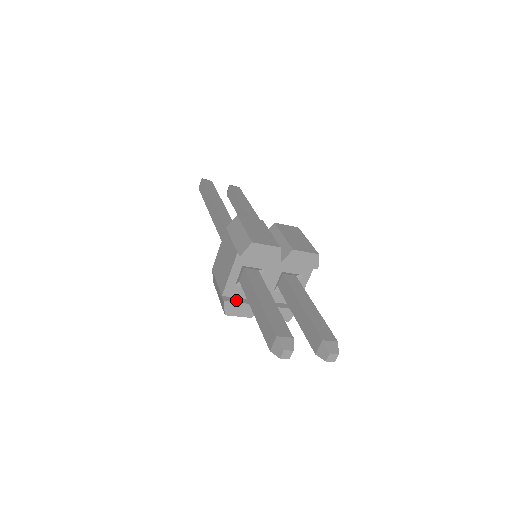
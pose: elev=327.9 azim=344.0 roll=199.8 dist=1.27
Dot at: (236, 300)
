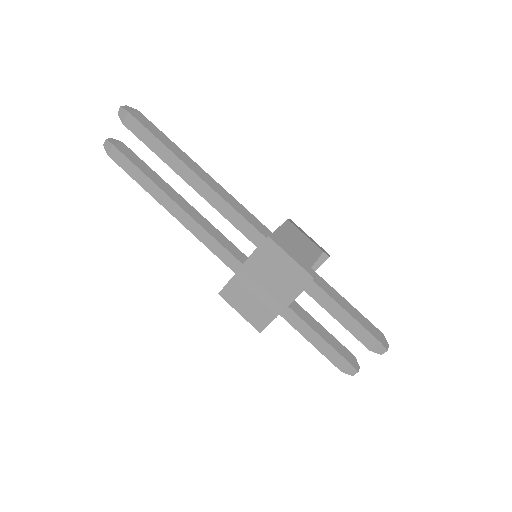
Dot at: occluded
